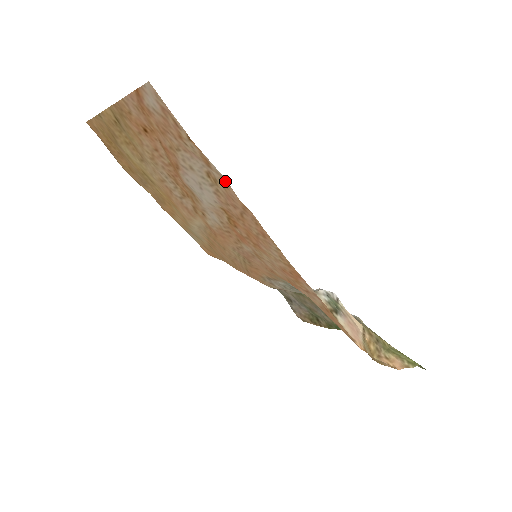
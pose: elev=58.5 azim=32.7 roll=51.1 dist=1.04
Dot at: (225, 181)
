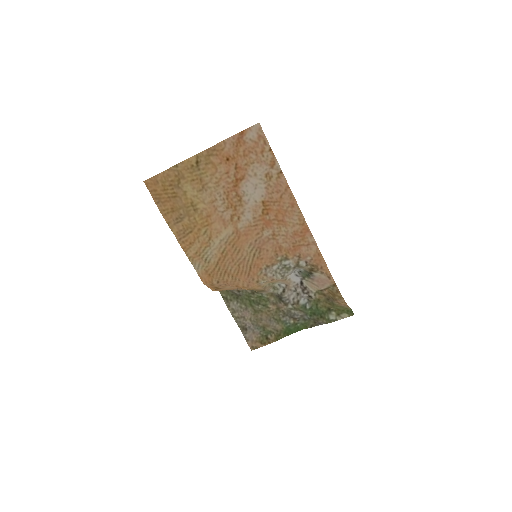
Dot at: (281, 173)
